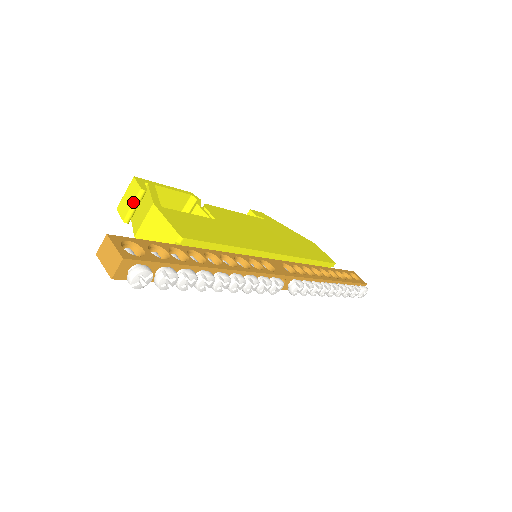
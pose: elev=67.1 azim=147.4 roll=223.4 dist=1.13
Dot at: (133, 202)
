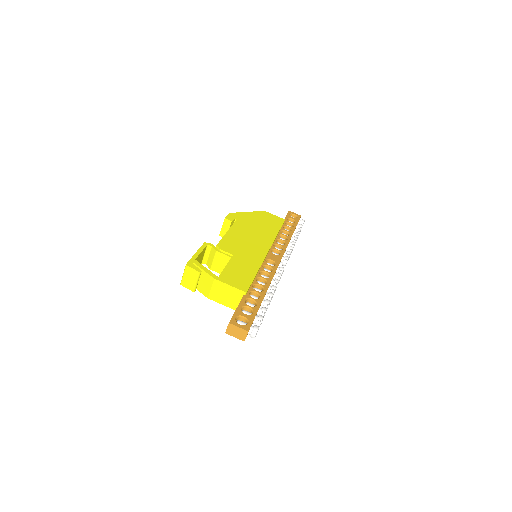
Dot at: (196, 280)
